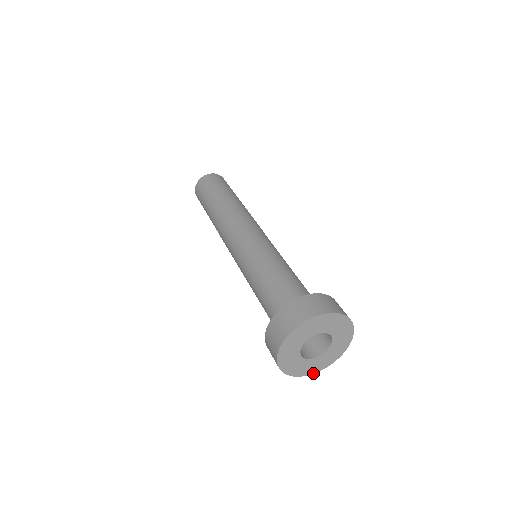
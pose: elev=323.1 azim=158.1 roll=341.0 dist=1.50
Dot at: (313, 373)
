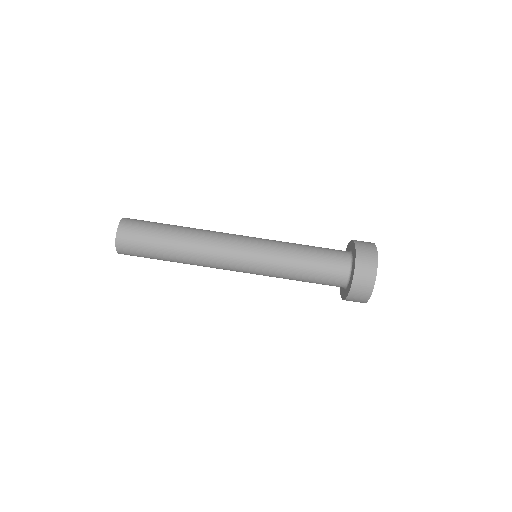
Dot at: occluded
